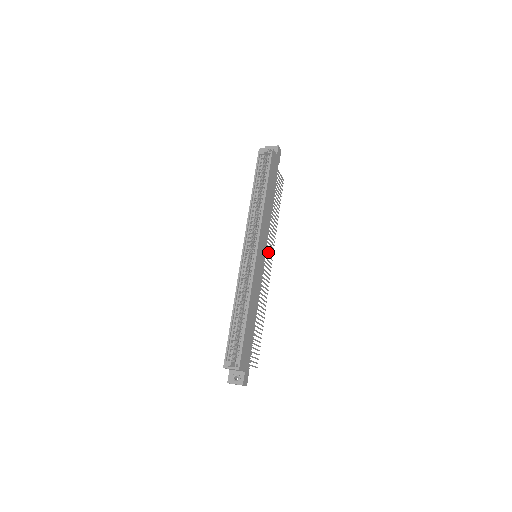
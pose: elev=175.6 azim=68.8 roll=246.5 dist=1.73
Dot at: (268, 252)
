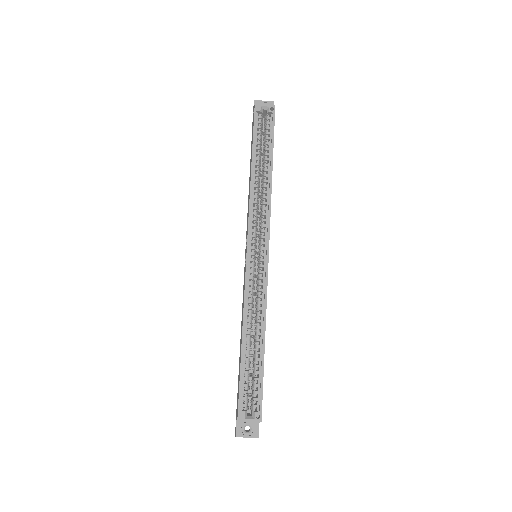
Dot at: occluded
